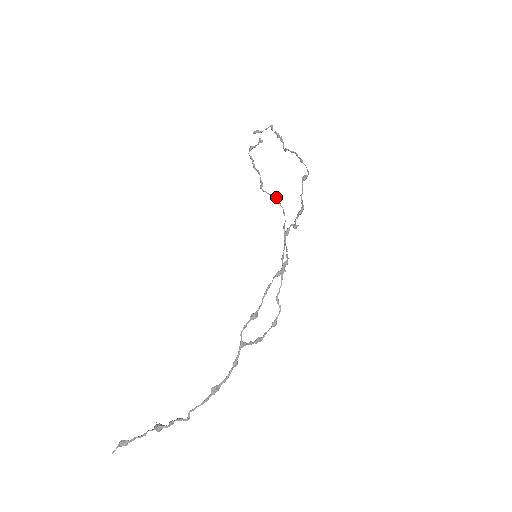
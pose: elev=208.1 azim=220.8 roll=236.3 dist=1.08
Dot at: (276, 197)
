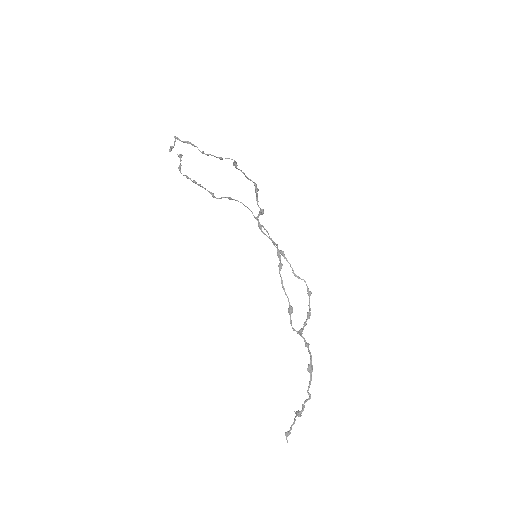
Dot at: (230, 198)
